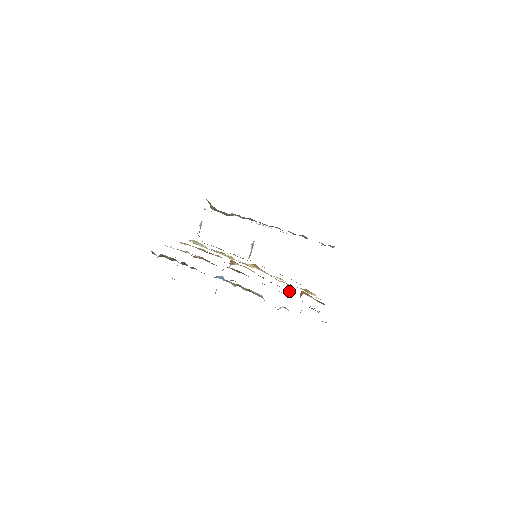
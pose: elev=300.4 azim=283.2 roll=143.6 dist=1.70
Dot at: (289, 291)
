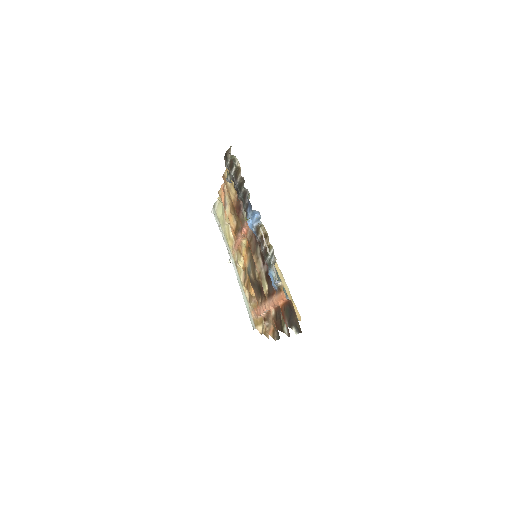
Dot at: (265, 297)
